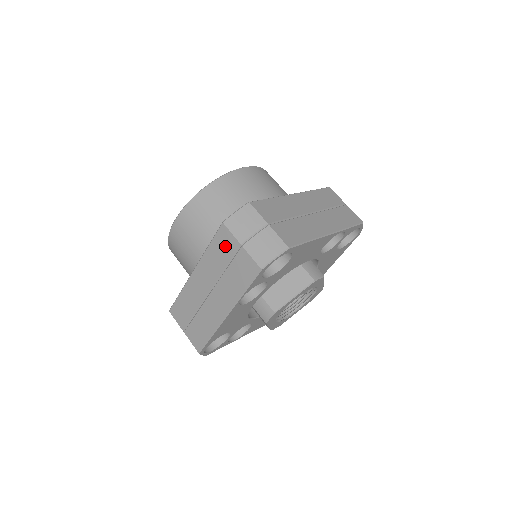
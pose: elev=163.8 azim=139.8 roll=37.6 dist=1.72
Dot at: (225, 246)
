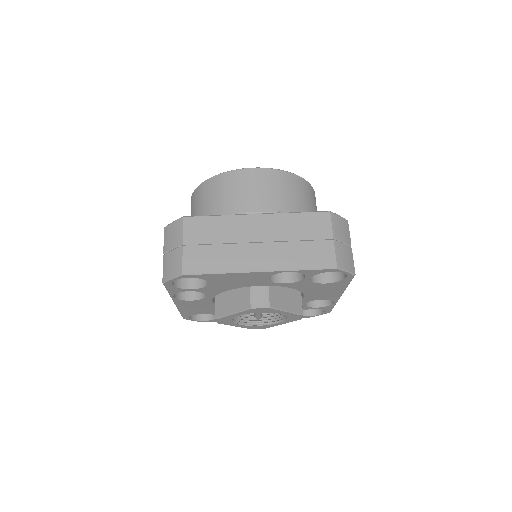
Dot at: occluded
